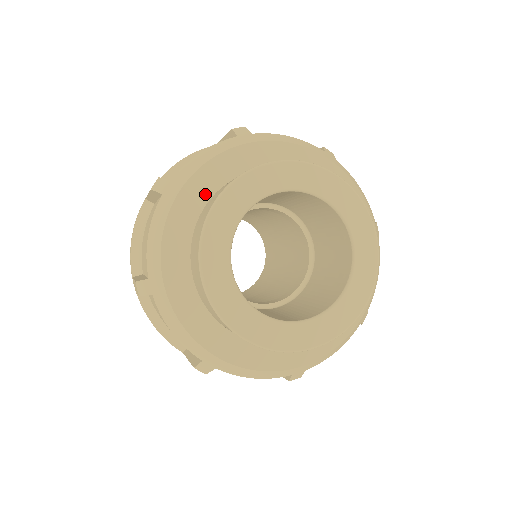
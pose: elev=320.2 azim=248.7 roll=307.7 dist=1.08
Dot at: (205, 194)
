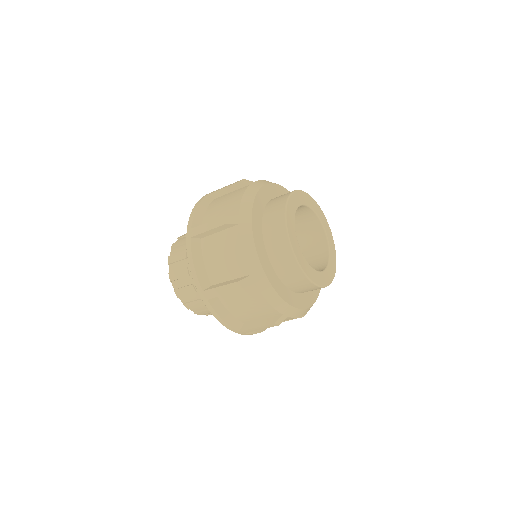
Dot at: (260, 218)
